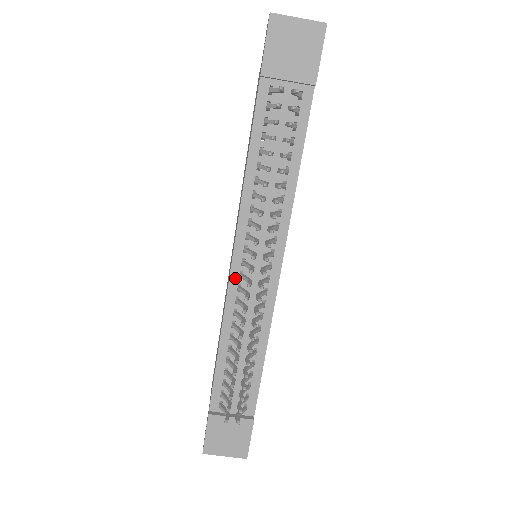
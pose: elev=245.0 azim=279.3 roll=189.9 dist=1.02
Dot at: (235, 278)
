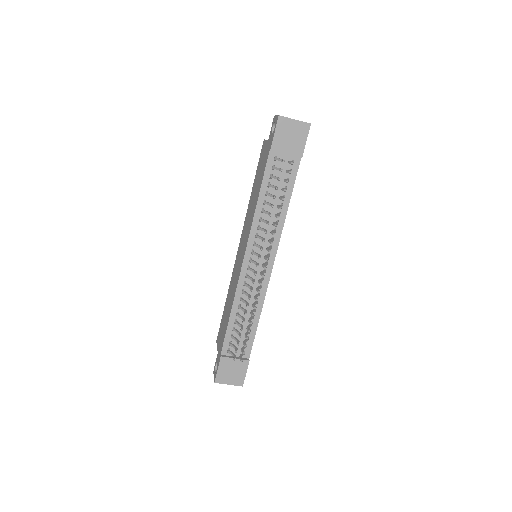
Dot at: (245, 270)
